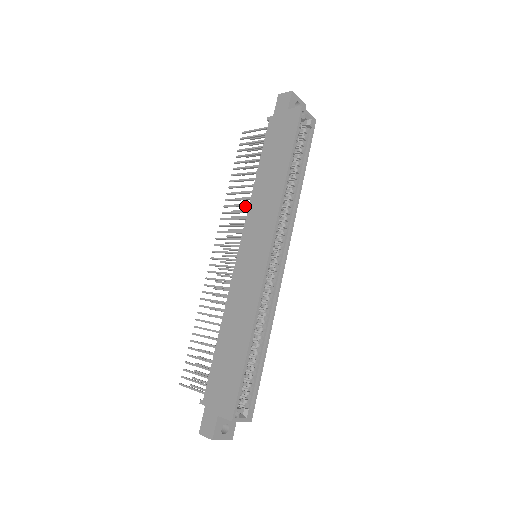
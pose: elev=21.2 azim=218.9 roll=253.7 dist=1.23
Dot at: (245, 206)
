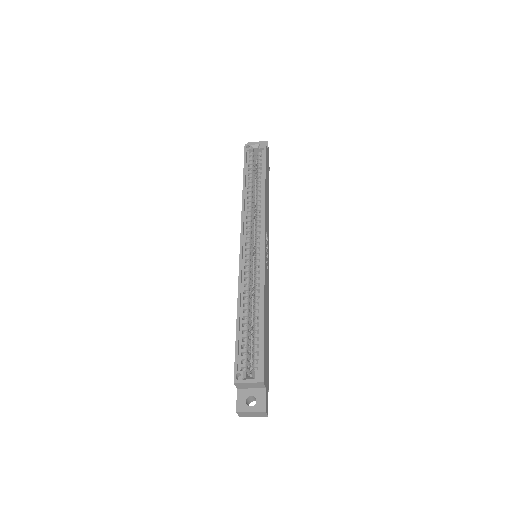
Dot at: occluded
